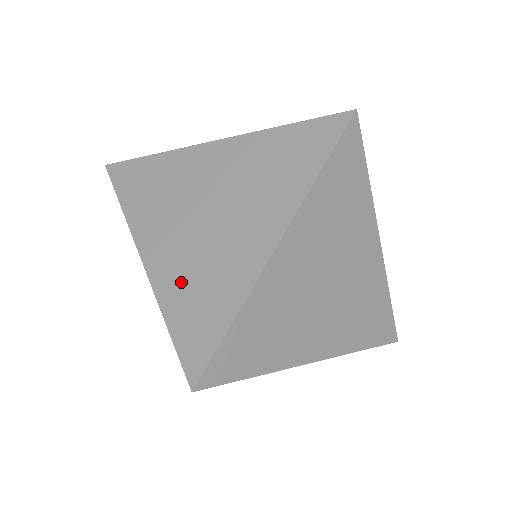
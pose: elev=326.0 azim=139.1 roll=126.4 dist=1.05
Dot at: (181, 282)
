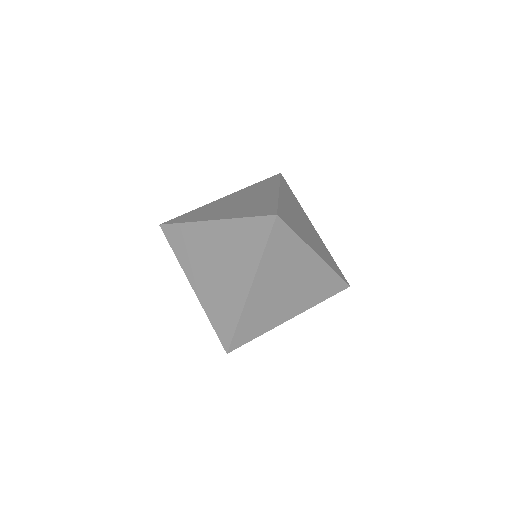
Dot at: (212, 302)
